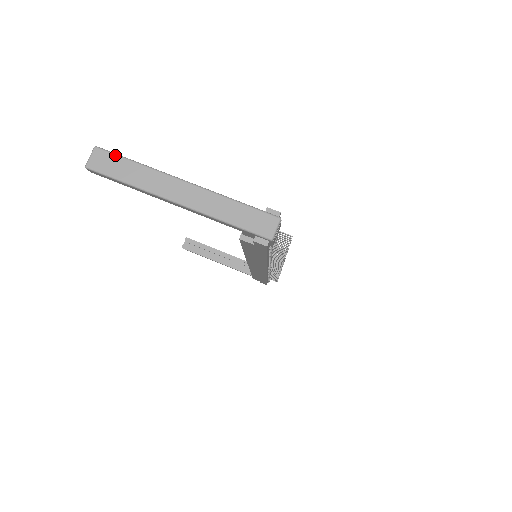
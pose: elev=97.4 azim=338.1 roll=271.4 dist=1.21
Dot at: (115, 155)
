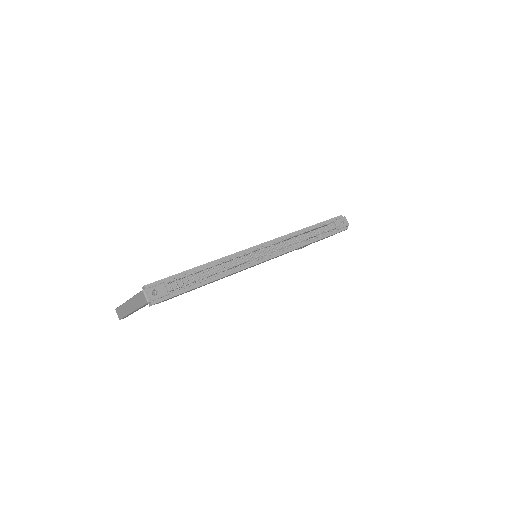
Dot at: (118, 308)
